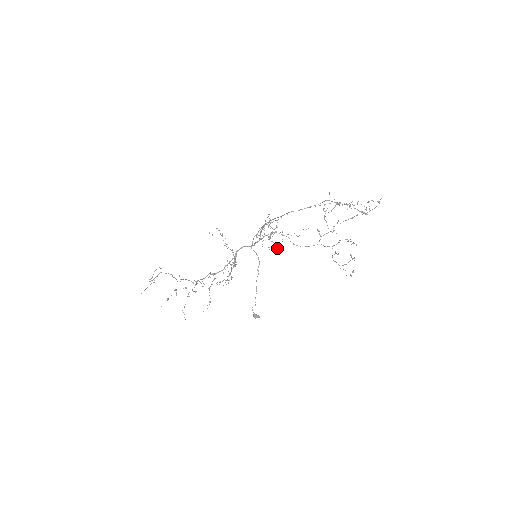
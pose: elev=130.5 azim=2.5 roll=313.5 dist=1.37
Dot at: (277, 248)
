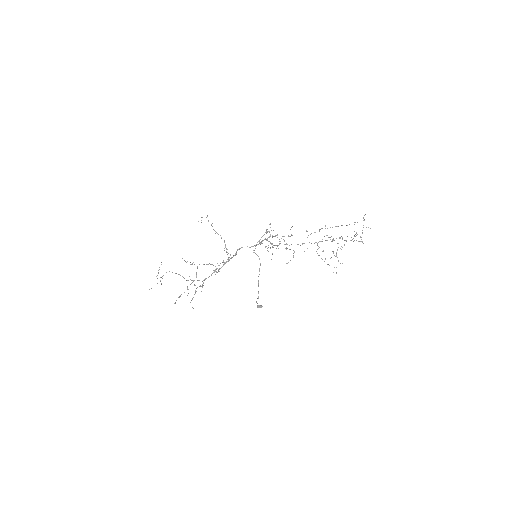
Dot at: (272, 247)
